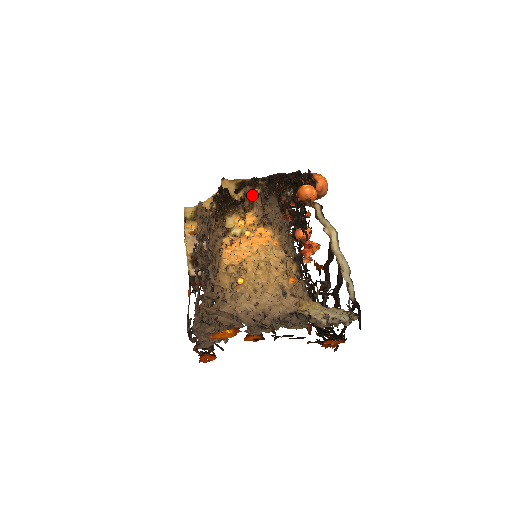
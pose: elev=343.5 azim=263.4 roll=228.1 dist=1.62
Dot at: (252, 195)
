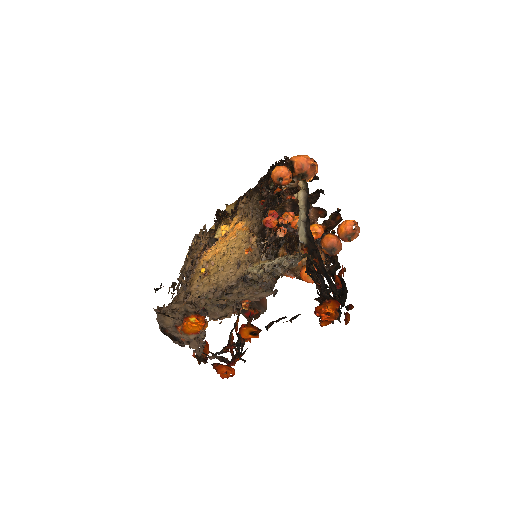
Dot at: occluded
